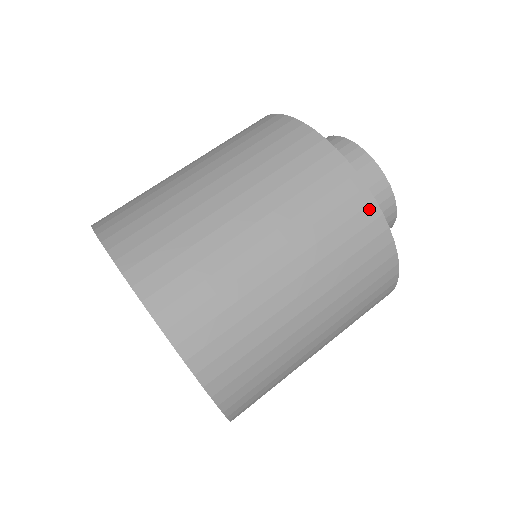
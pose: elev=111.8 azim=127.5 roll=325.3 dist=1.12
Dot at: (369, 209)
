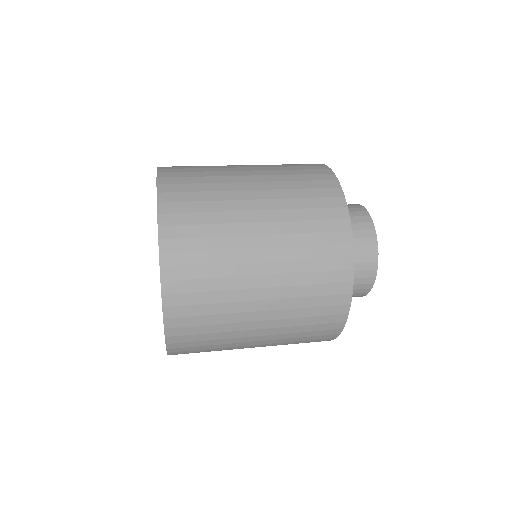
Dot at: occluded
